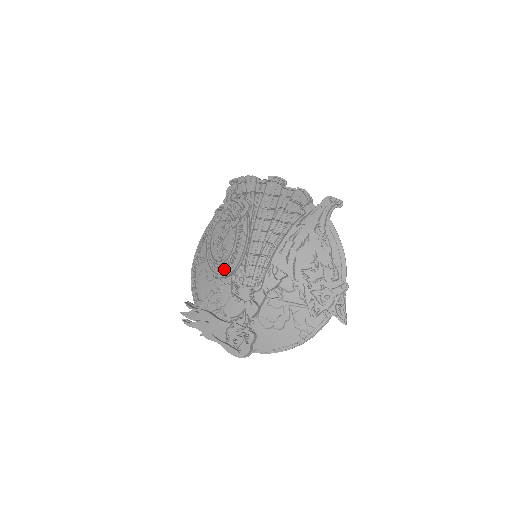
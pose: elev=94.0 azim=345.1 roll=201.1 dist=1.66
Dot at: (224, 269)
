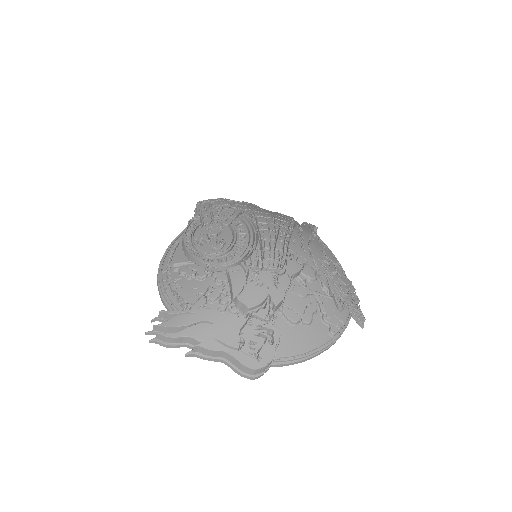
Dot at: (230, 257)
